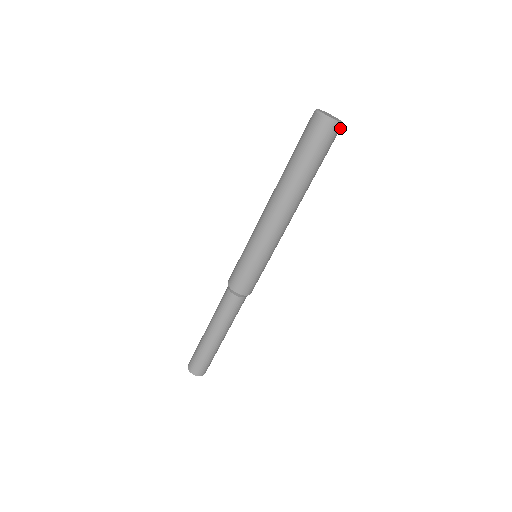
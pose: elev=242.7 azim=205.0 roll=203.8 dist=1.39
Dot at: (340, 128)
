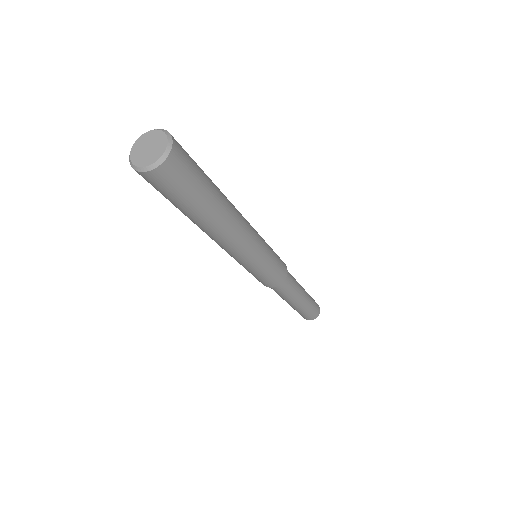
Dot at: (174, 150)
